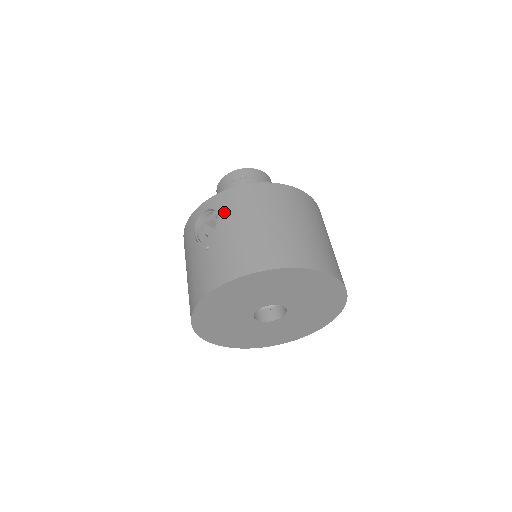
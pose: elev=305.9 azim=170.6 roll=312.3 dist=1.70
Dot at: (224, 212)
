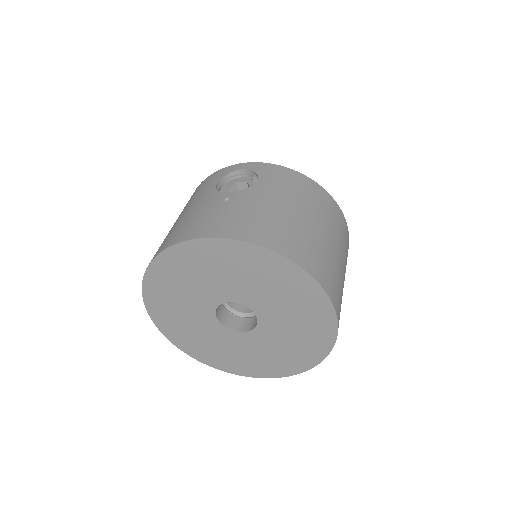
Dot at: (266, 180)
